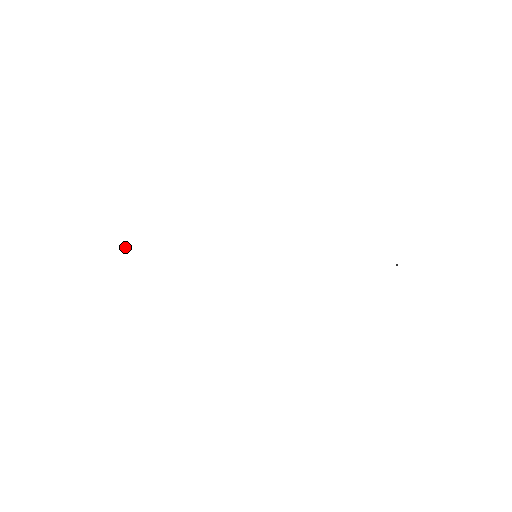
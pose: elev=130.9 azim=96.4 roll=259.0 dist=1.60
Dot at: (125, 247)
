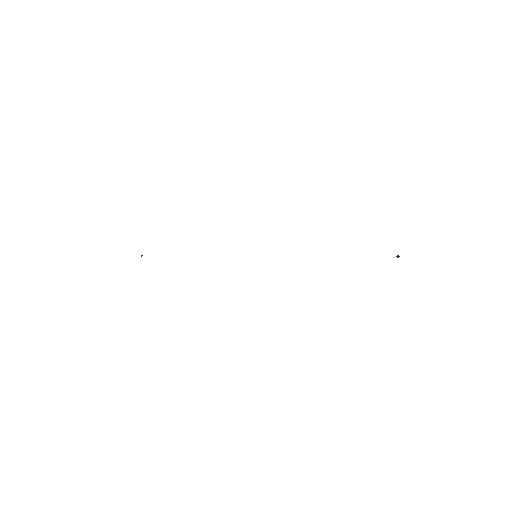
Dot at: (142, 255)
